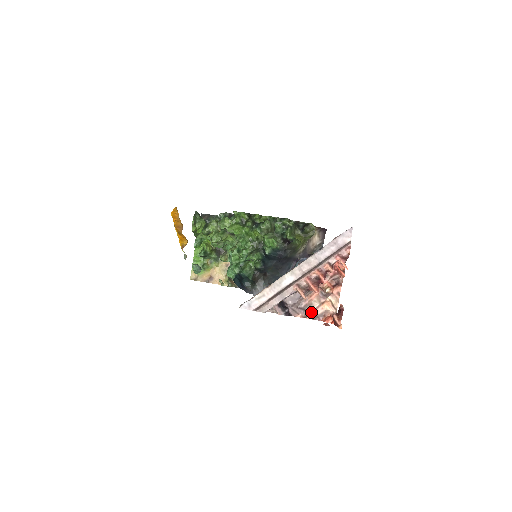
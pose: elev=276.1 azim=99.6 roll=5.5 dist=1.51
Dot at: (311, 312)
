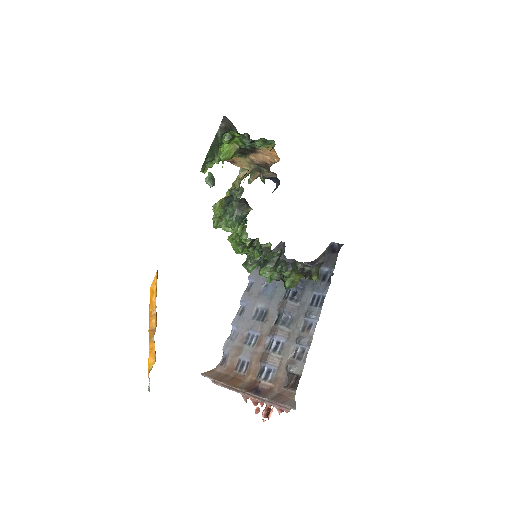
Dot at: occluded
